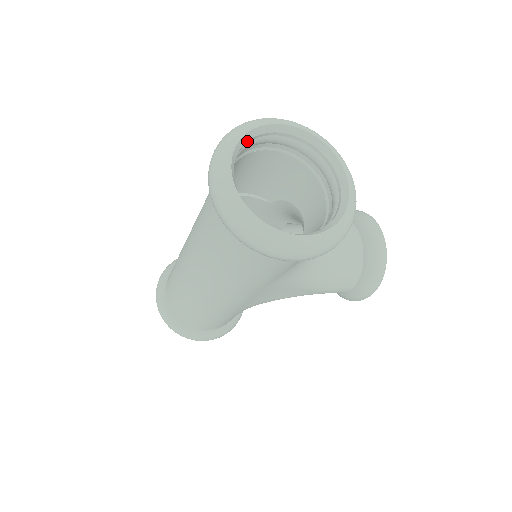
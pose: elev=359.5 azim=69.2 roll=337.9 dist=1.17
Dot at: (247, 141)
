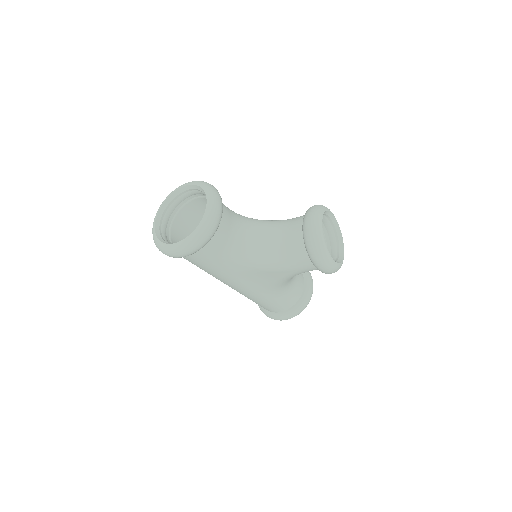
Dot at: (170, 202)
